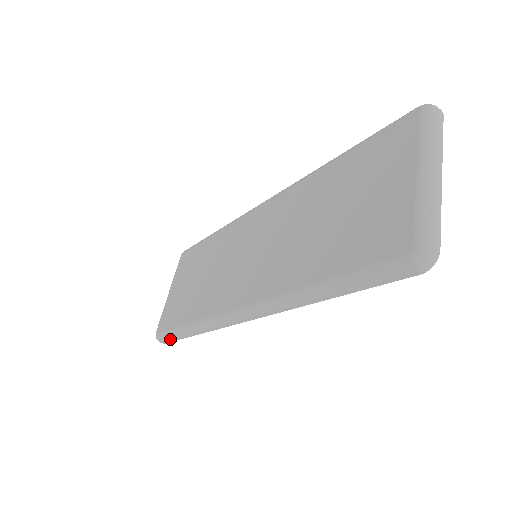
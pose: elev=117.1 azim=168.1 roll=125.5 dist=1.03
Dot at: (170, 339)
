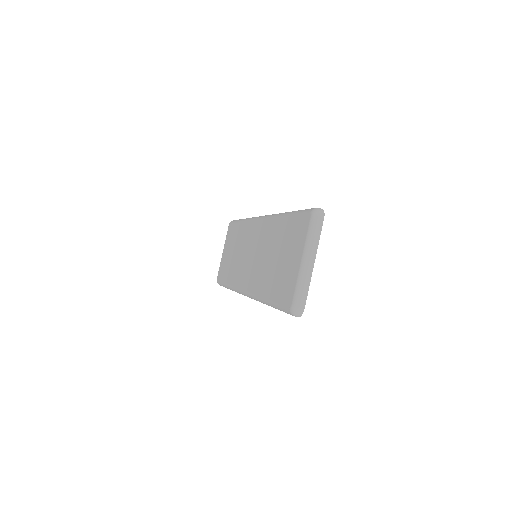
Dot at: occluded
